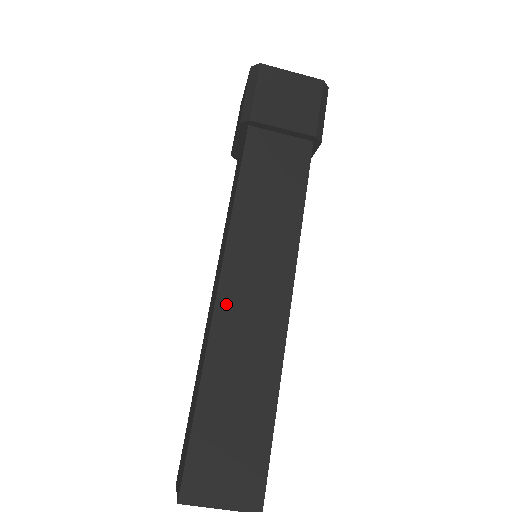
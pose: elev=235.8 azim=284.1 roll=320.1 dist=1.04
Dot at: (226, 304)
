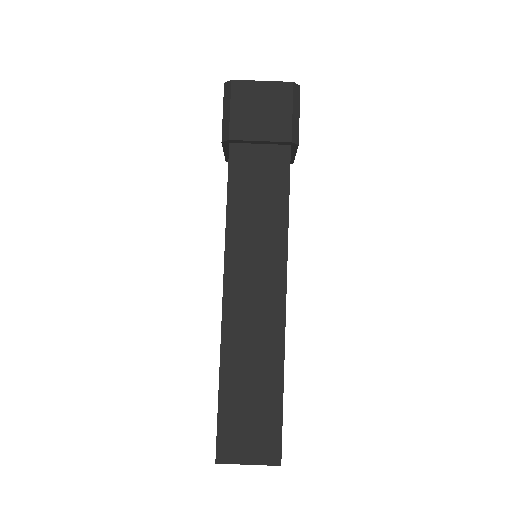
Dot at: (231, 307)
